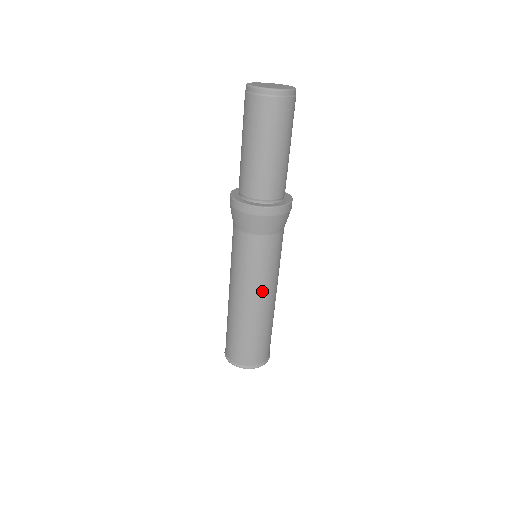
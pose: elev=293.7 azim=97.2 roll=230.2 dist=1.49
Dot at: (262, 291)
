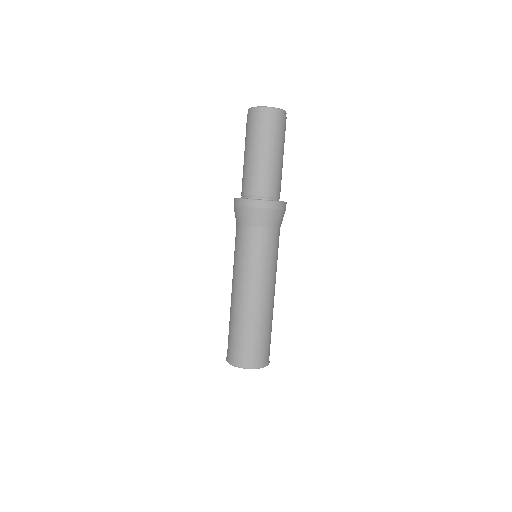
Dot at: (259, 283)
